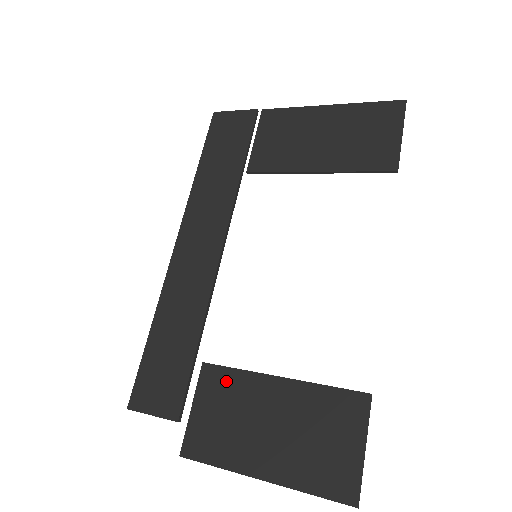
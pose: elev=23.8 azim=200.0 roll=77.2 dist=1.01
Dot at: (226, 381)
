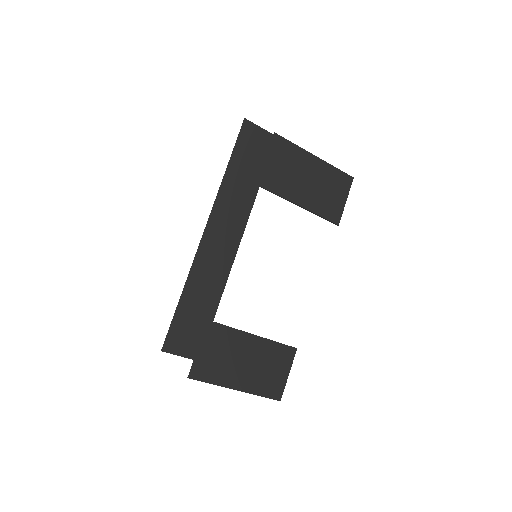
Dot at: (222, 334)
